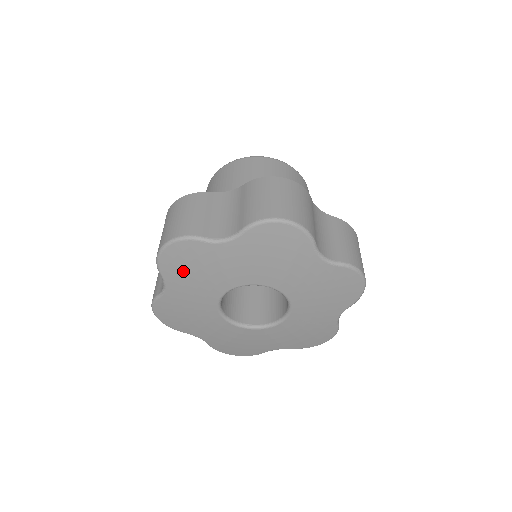
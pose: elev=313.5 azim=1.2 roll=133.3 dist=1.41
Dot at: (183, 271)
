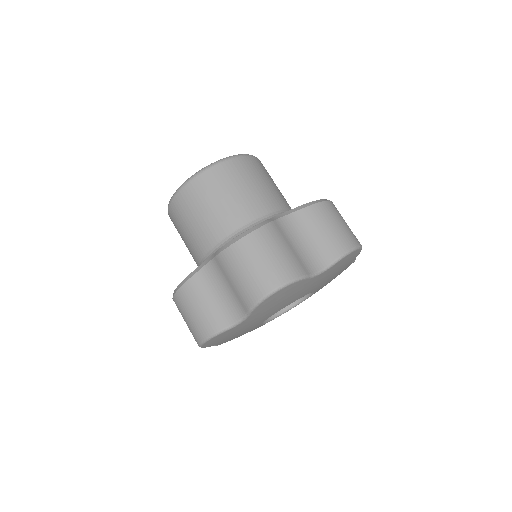
Dot at: (272, 304)
